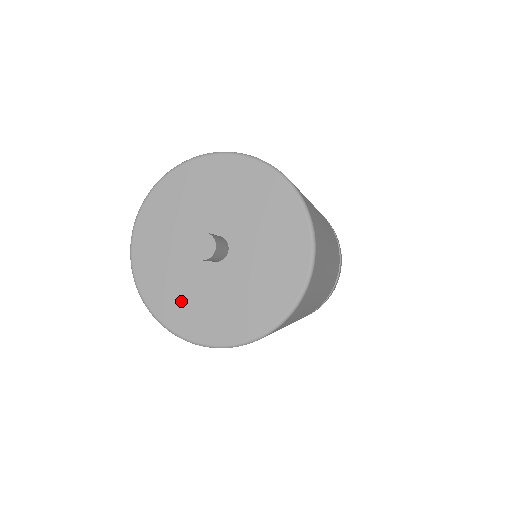
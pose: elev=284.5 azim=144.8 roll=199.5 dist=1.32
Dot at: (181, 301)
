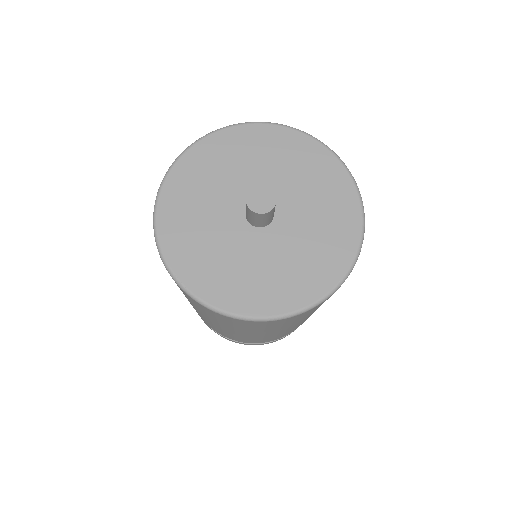
Dot at: (240, 280)
